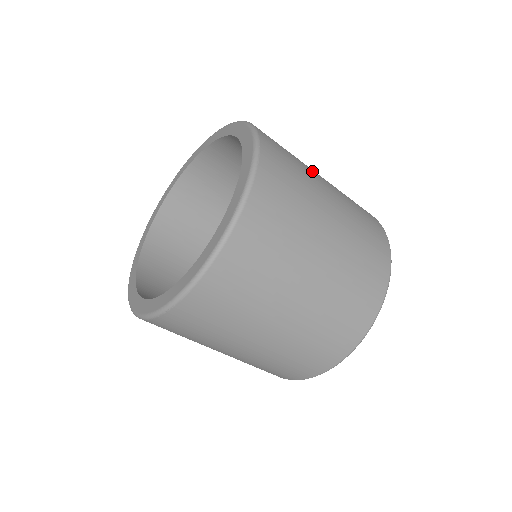
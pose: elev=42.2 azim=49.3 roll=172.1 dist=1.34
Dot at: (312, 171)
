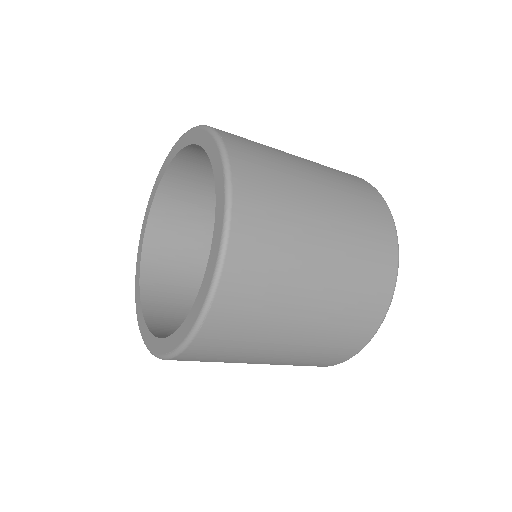
Dot at: occluded
